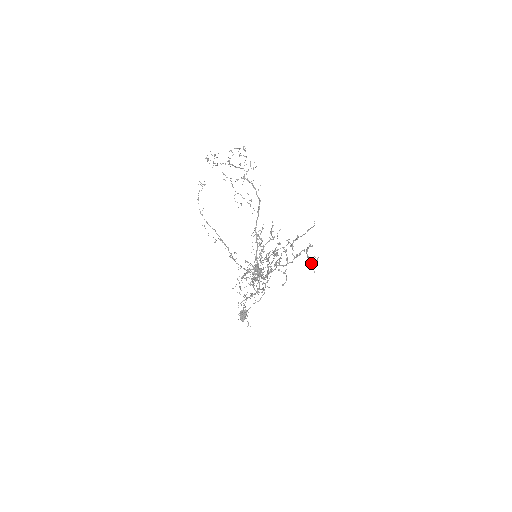
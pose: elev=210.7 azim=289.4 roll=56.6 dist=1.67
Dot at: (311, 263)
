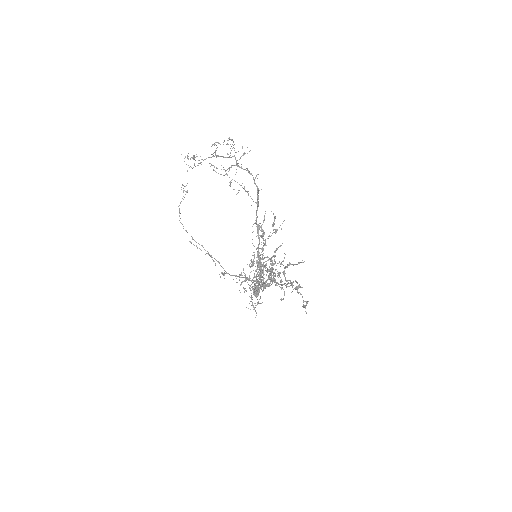
Dot at: occluded
